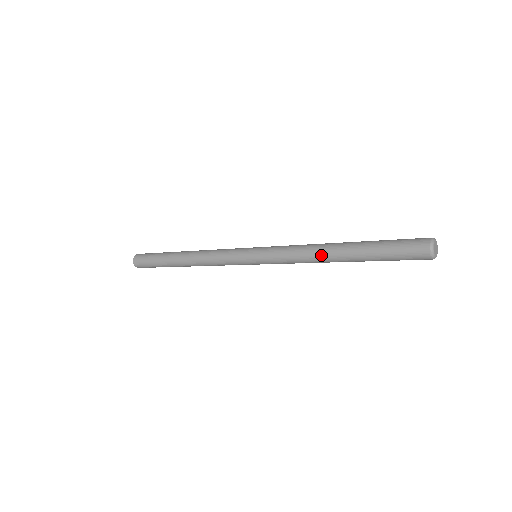
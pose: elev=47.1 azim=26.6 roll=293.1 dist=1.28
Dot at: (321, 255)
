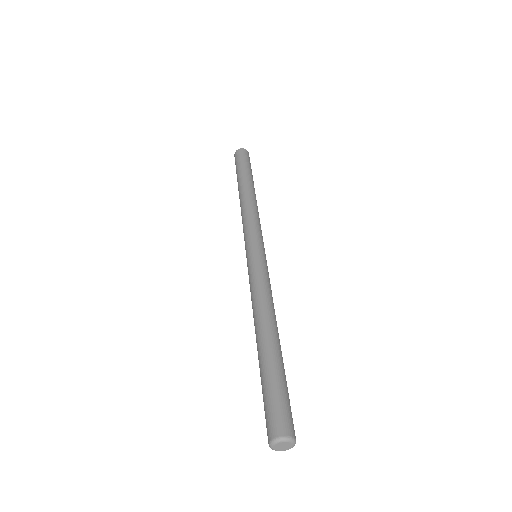
Dot at: occluded
